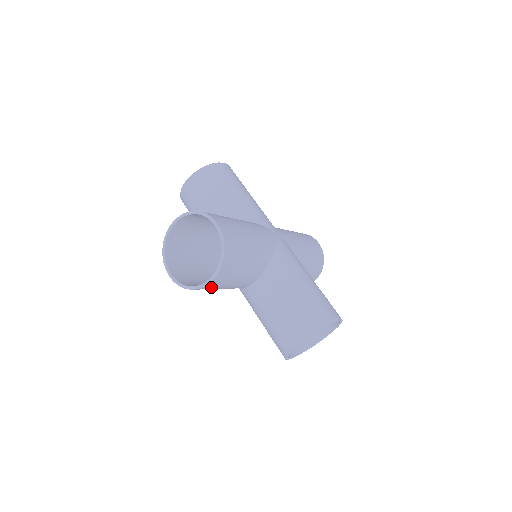
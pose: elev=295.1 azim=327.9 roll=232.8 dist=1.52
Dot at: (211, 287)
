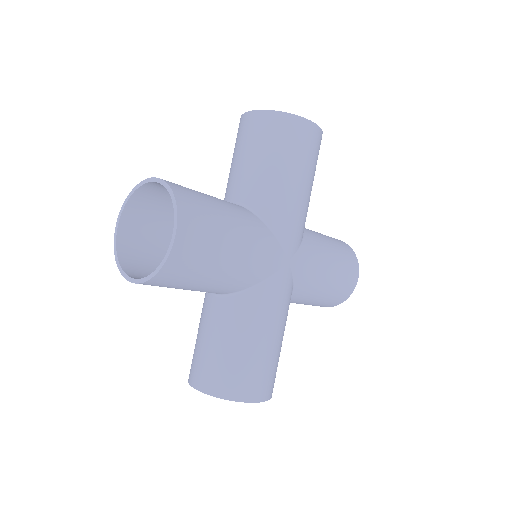
Dot at: occluded
